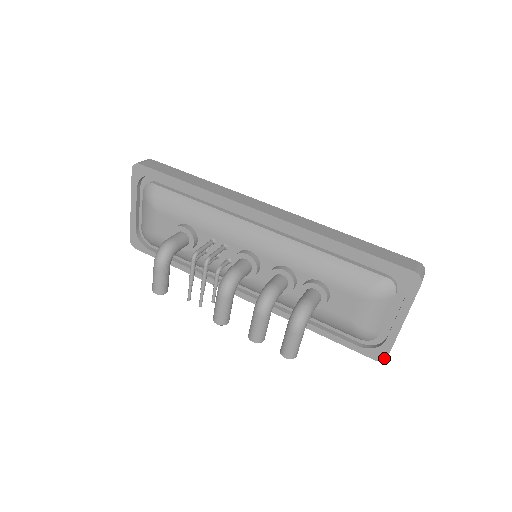
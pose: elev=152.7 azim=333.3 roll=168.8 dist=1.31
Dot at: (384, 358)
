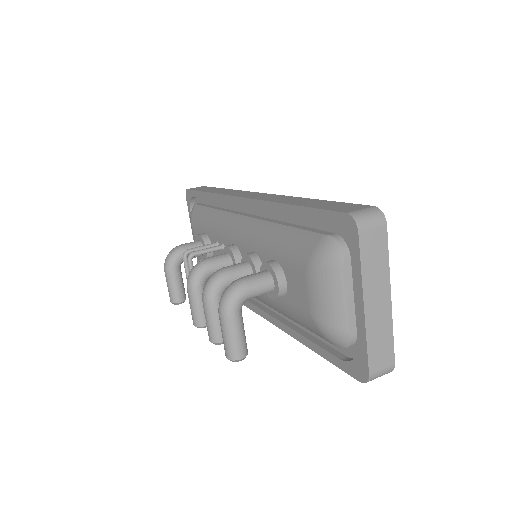
Dot at: (366, 376)
